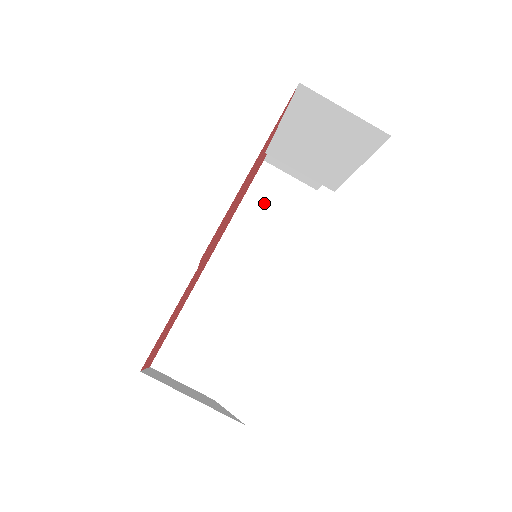
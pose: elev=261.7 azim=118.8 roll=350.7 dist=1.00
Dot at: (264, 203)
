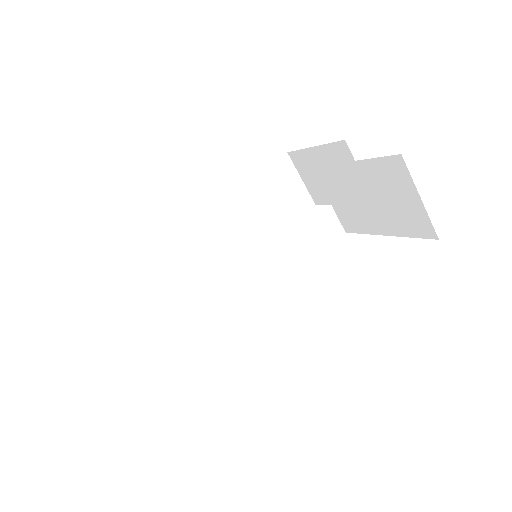
Dot at: (268, 192)
